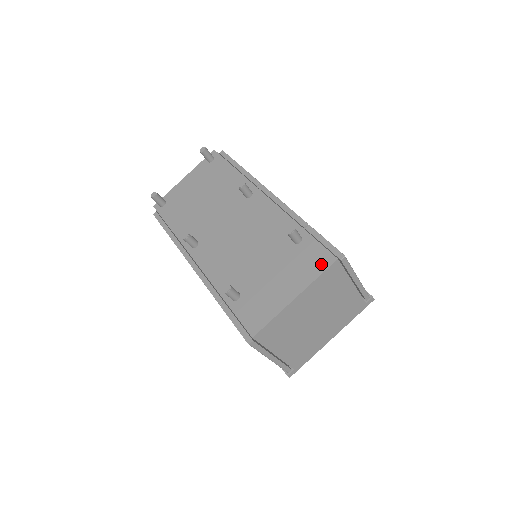
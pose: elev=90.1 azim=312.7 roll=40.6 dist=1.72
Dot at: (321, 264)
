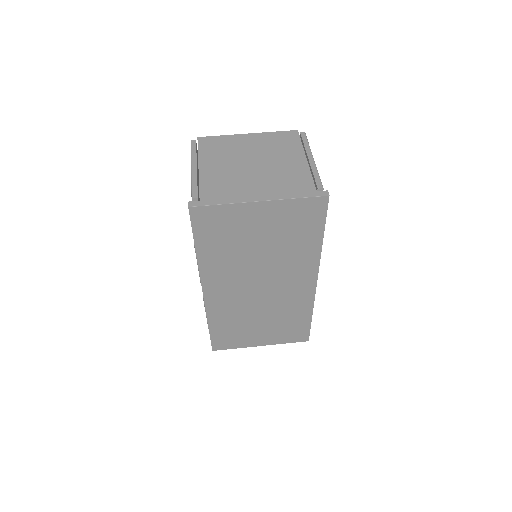
Dot at: occluded
